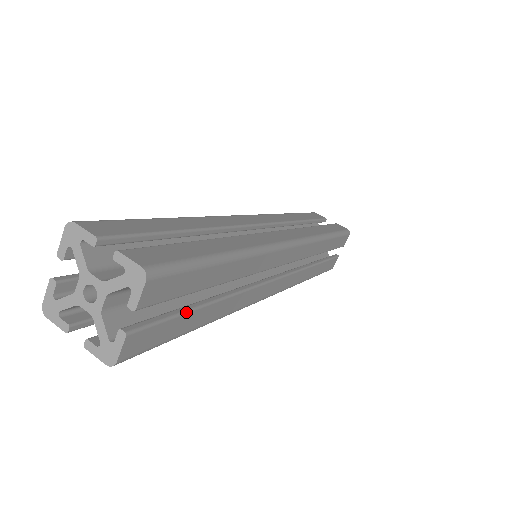
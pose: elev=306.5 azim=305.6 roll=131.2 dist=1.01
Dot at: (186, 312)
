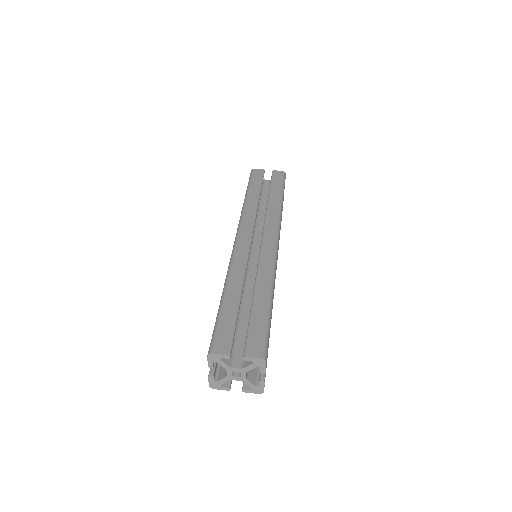
Dot at: occluded
